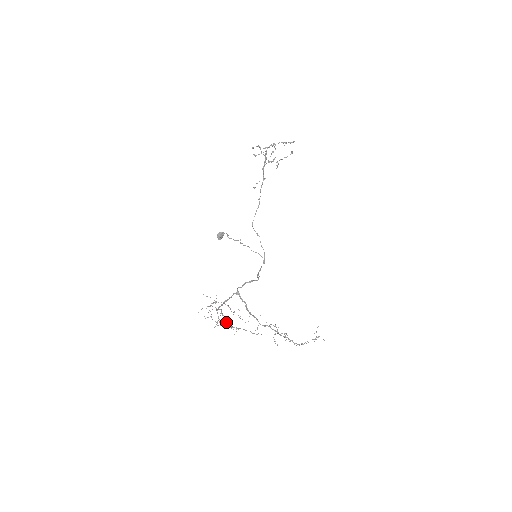
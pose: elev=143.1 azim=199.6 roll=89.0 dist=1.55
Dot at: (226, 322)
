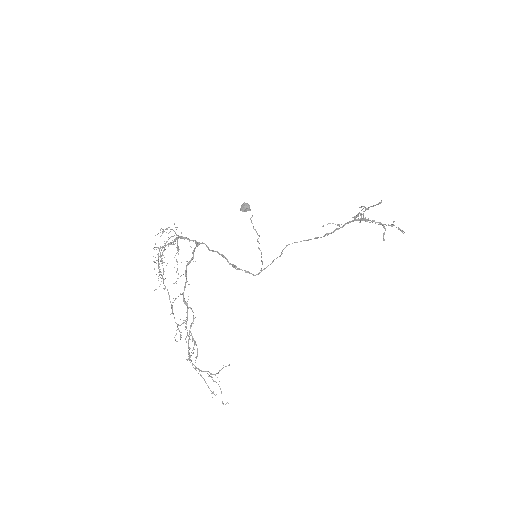
Dot at: (163, 268)
